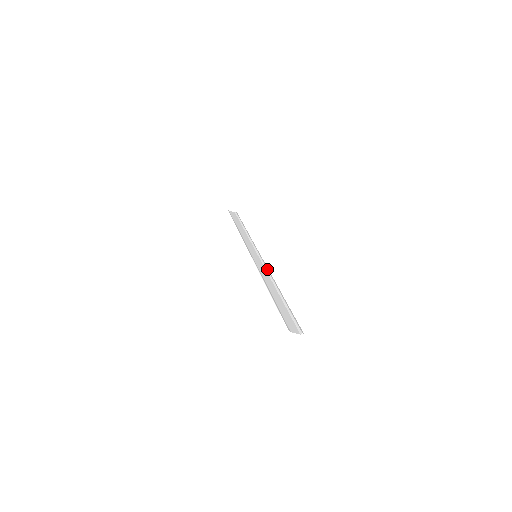
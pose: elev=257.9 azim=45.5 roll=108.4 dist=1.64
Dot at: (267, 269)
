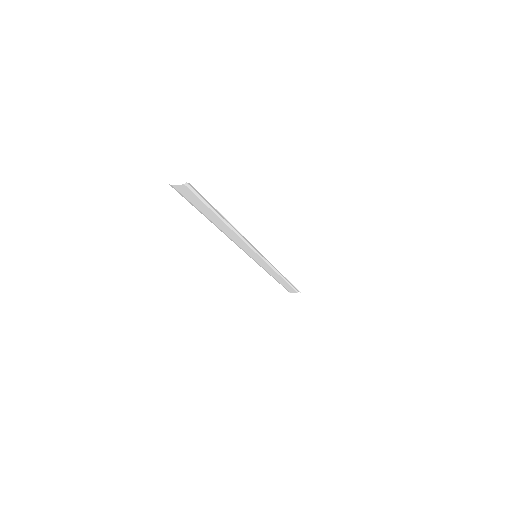
Dot at: (248, 243)
